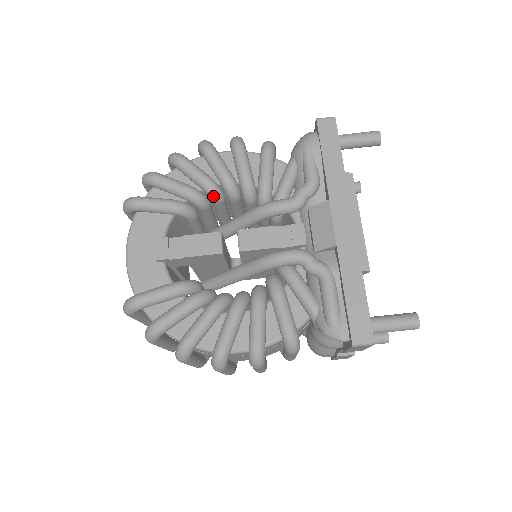
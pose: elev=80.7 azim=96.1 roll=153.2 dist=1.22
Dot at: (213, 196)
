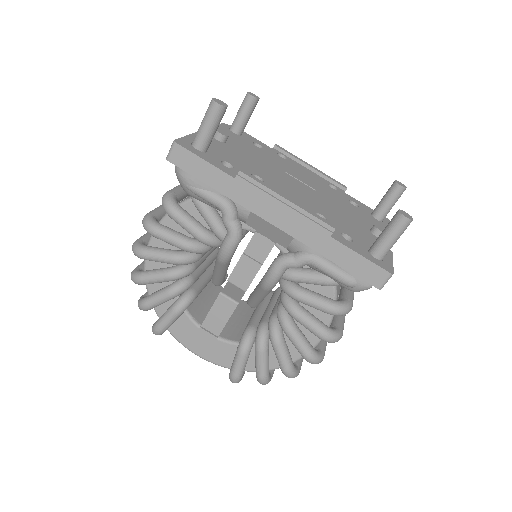
Dot at: (186, 276)
